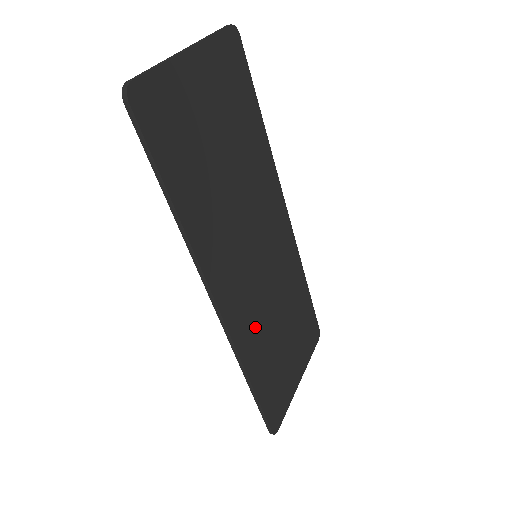
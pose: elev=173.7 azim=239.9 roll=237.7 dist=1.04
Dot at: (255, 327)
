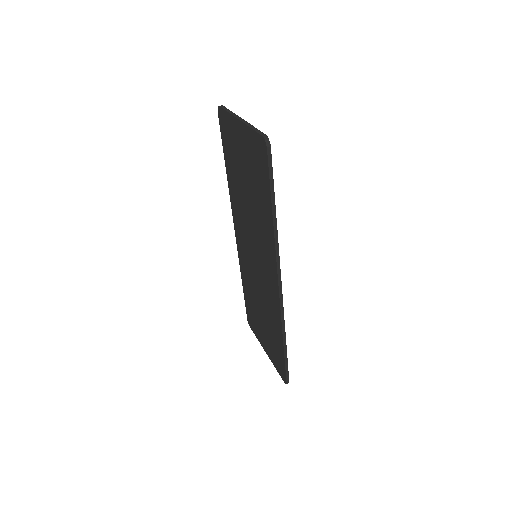
Dot at: occluded
